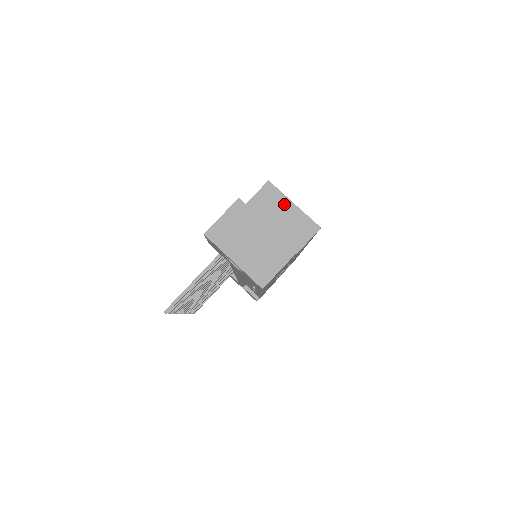
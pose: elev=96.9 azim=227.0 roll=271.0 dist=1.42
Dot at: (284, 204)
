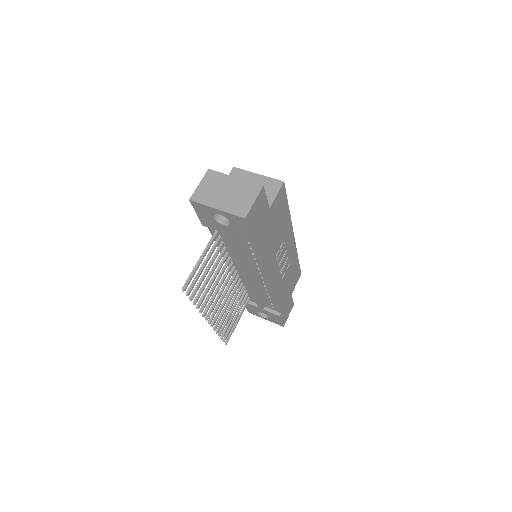
Dot at: (250, 177)
